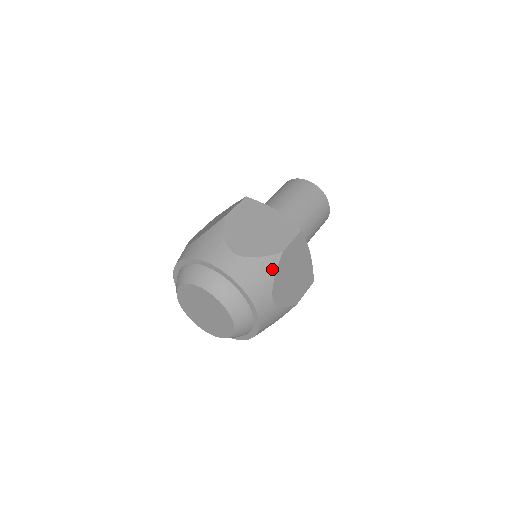
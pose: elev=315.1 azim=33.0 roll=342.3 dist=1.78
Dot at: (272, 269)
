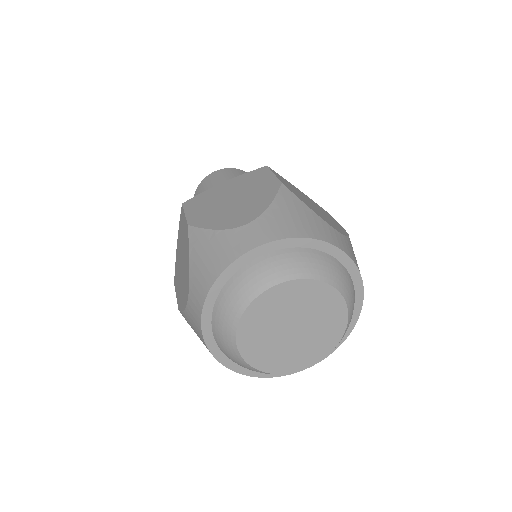
Dot at: occluded
